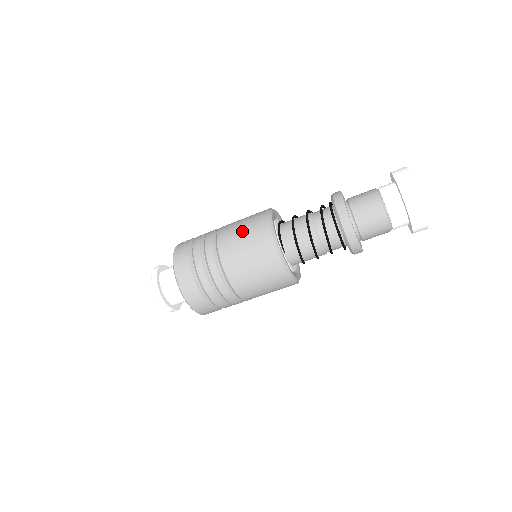
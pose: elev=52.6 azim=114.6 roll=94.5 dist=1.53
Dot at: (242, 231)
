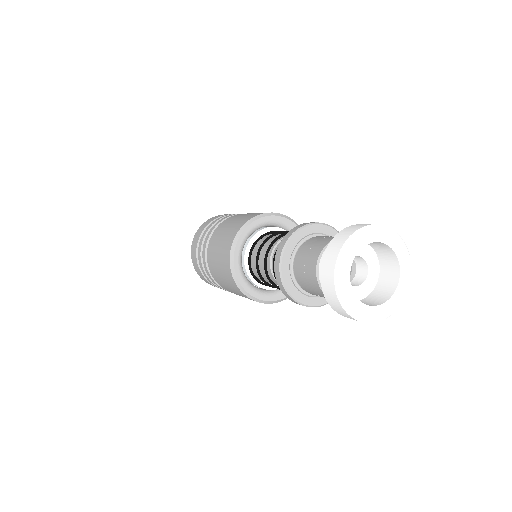
Dot at: (220, 273)
